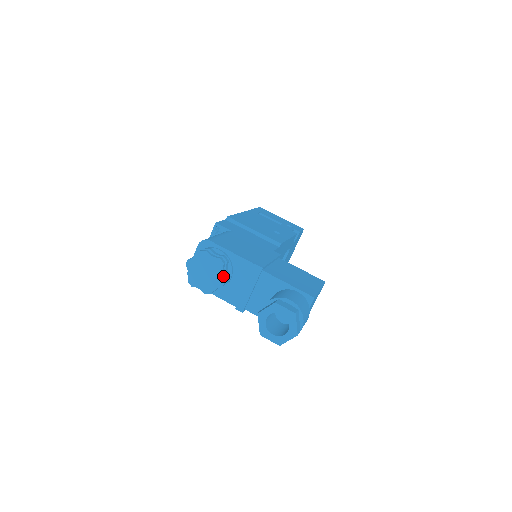
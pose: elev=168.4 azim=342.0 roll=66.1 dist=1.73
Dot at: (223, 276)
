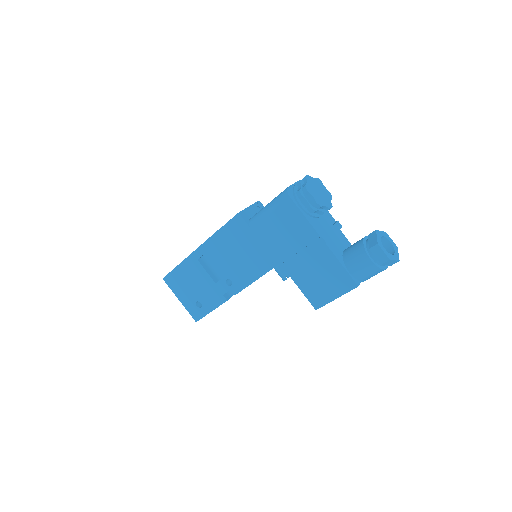
Dot at: (331, 203)
